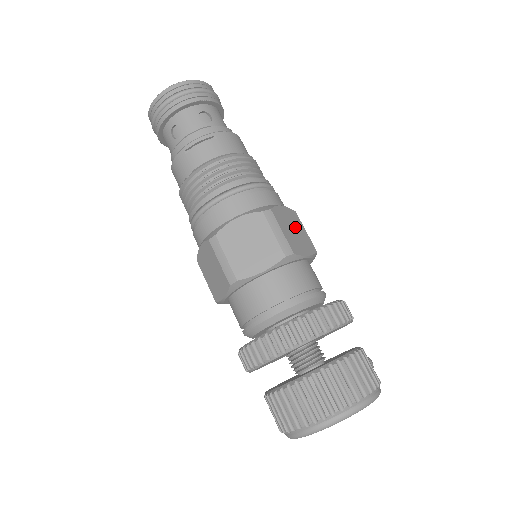
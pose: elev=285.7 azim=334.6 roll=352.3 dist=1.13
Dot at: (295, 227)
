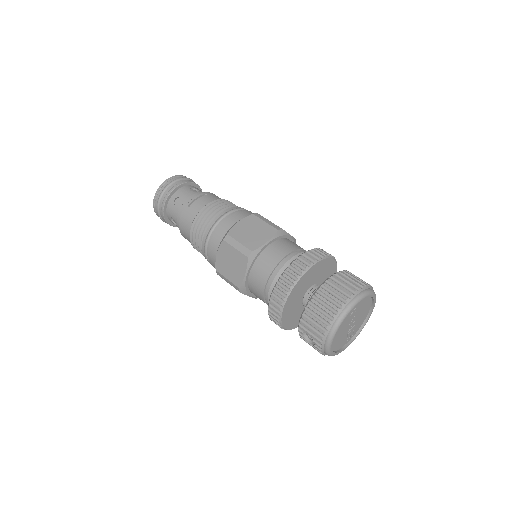
Dot at: occluded
